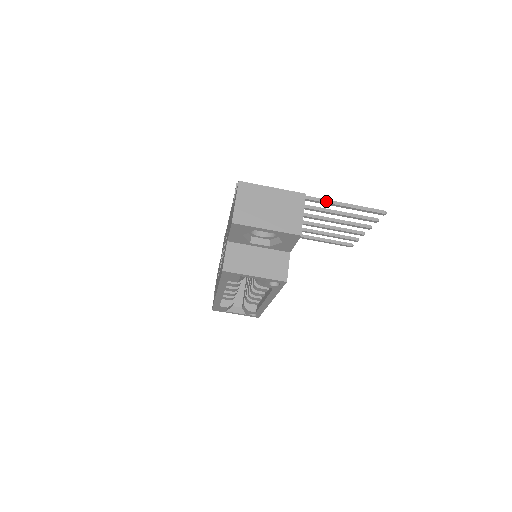
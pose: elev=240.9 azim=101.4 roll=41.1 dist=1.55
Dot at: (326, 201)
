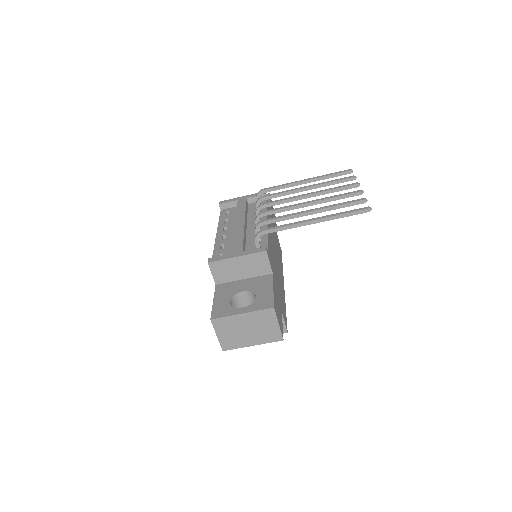
Dot at: (302, 225)
